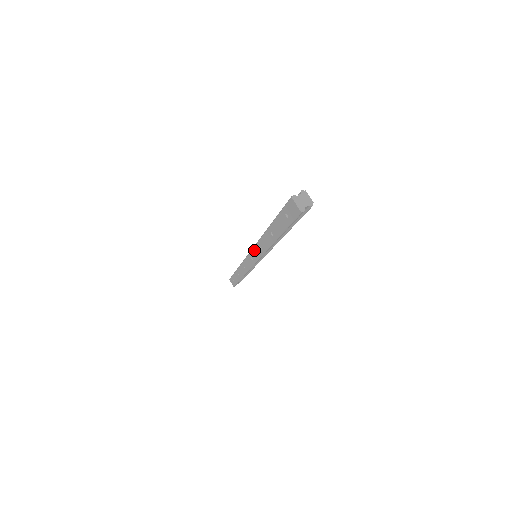
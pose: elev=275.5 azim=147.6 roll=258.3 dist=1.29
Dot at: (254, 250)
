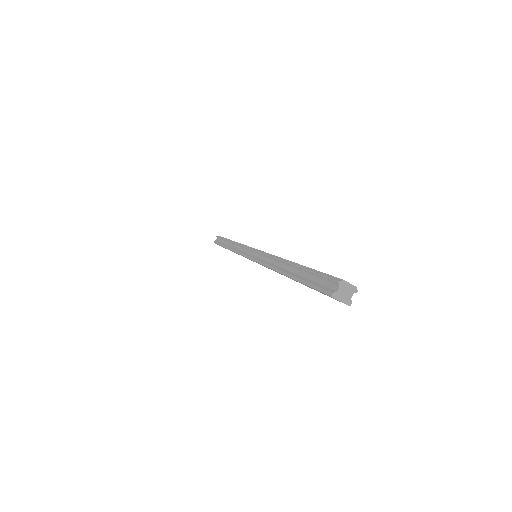
Dot at: (258, 263)
